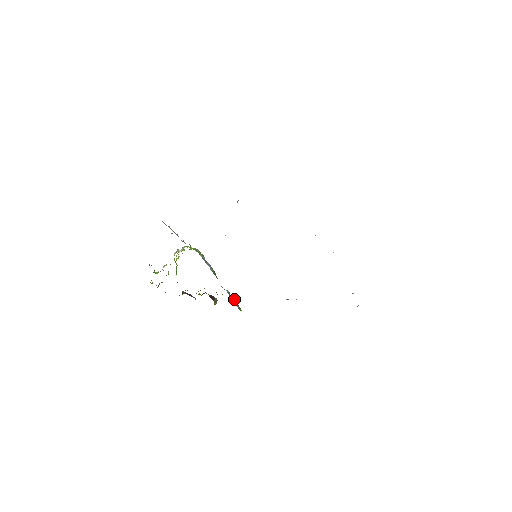
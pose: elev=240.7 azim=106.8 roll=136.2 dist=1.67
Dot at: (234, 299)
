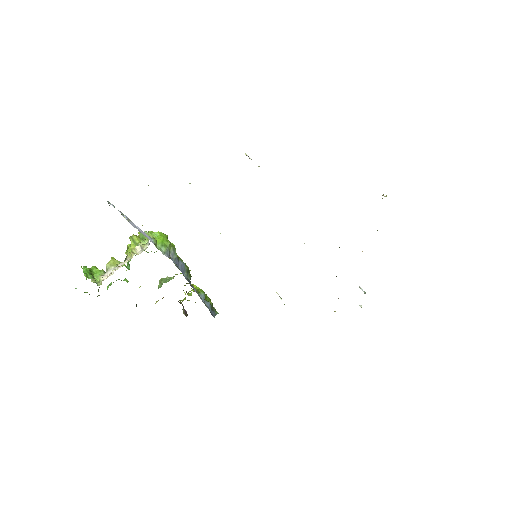
Dot at: (210, 306)
